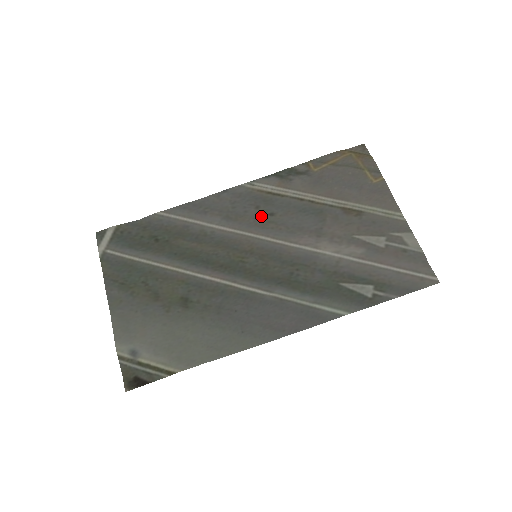
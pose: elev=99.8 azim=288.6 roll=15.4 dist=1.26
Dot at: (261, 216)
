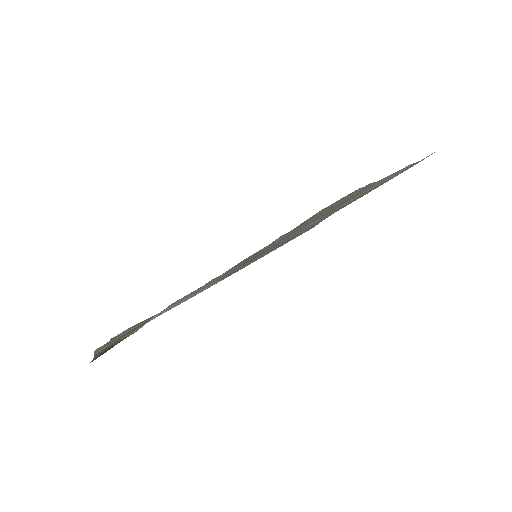
Dot at: occluded
